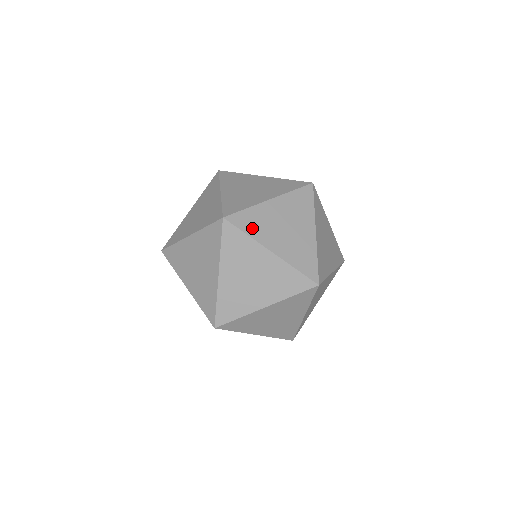
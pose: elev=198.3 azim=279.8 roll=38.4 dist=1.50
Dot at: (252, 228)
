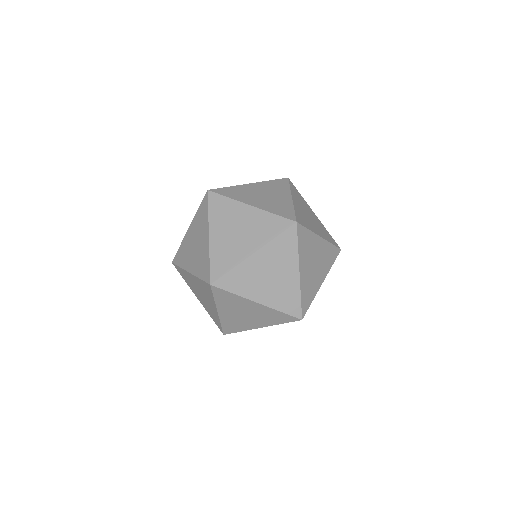
Dot at: (233, 195)
